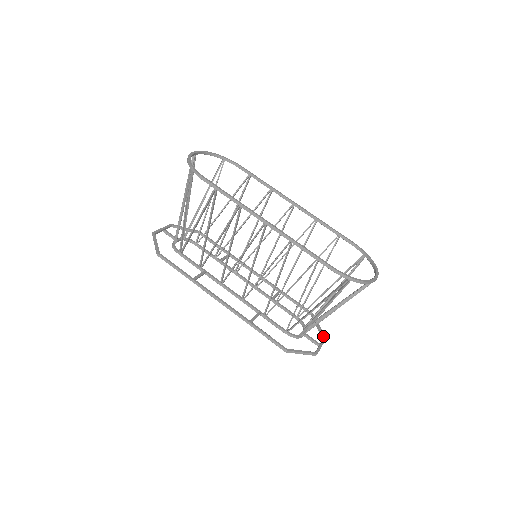
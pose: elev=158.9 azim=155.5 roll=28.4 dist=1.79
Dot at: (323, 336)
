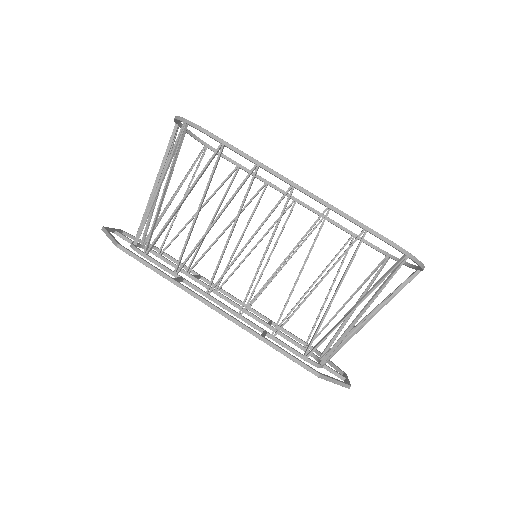
Dot at: (342, 371)
